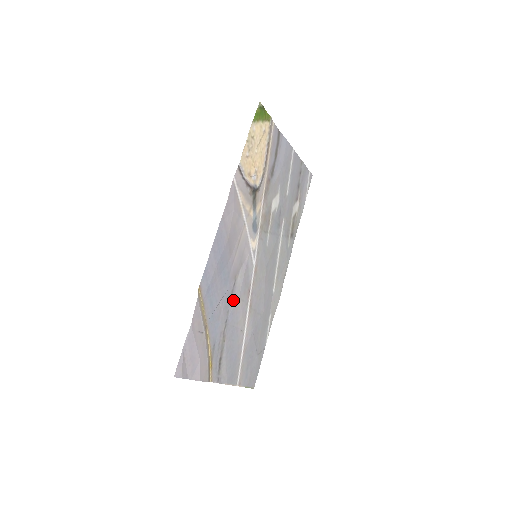
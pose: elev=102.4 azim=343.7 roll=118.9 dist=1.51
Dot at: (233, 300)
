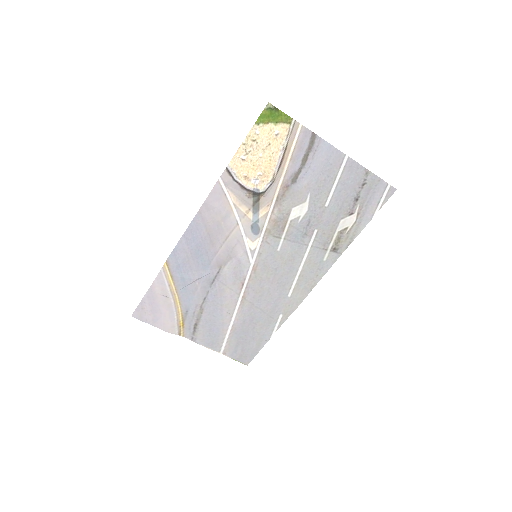
Dot at: (216, 285)
